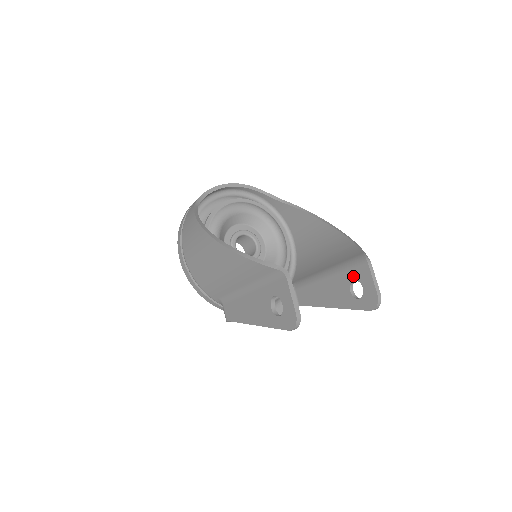
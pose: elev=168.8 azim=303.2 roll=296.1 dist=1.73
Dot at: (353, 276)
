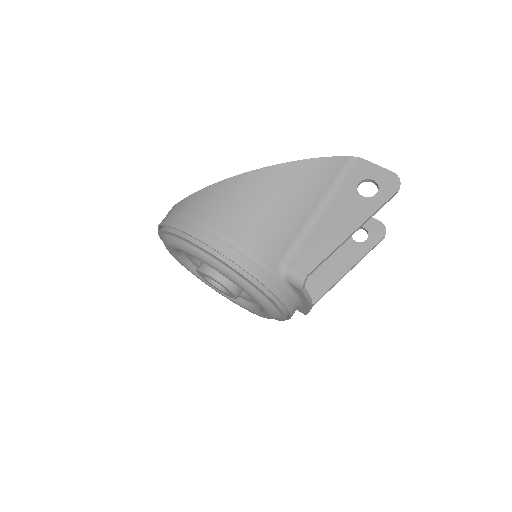
Dot at: occluded
